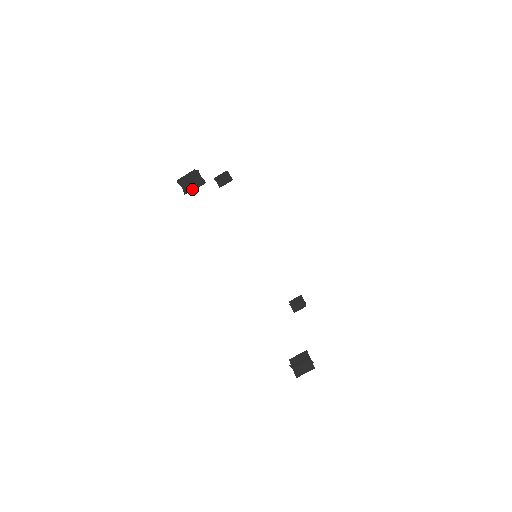
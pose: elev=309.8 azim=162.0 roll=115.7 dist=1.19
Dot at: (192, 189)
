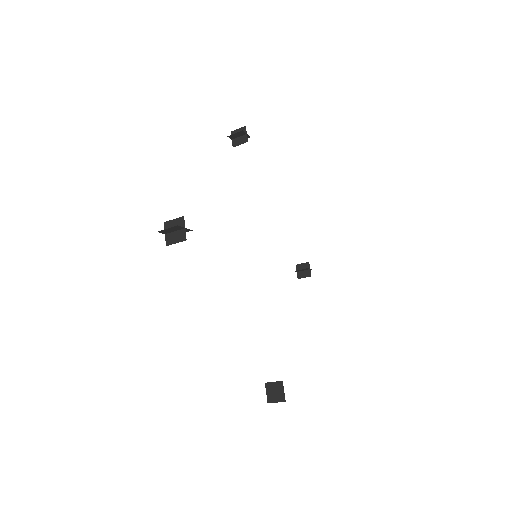
Dot at: (174, 243)
